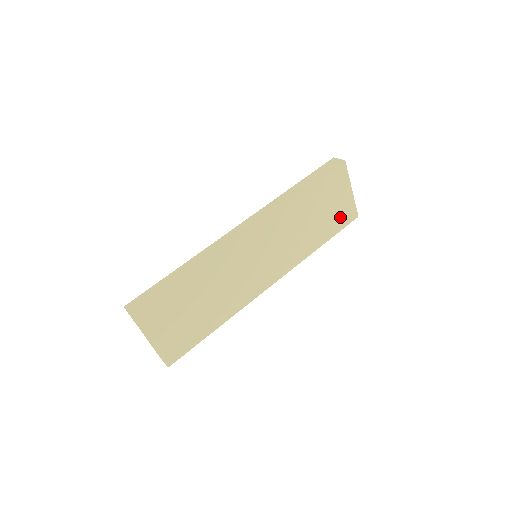
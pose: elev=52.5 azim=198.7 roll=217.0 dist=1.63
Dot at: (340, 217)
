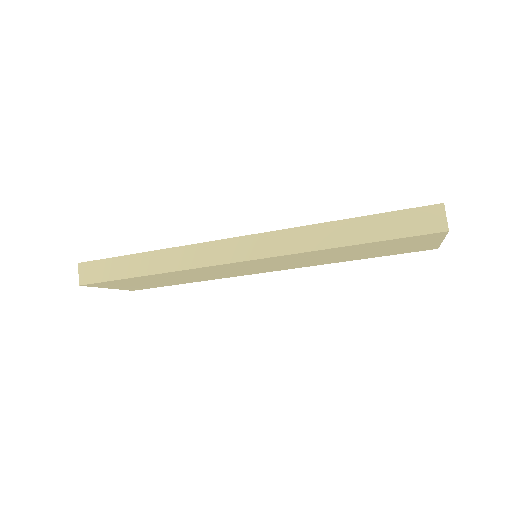
Dot at: (404, 250)
